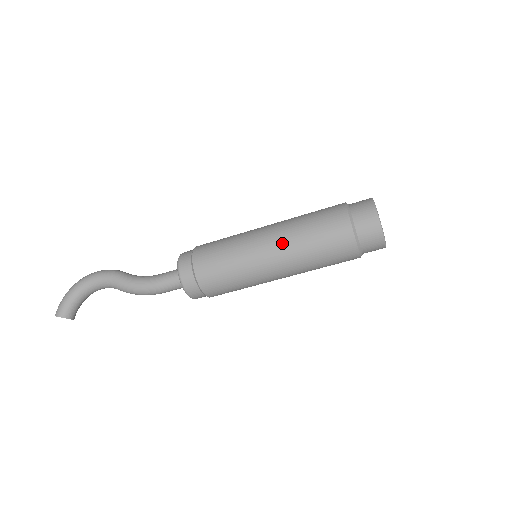
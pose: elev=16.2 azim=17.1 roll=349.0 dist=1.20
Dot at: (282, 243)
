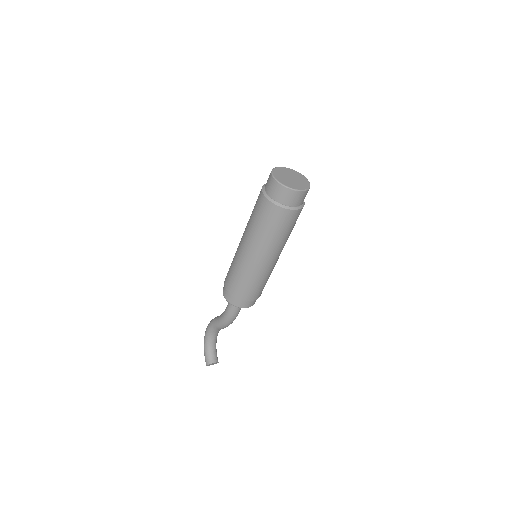
Dot at: (248, 240)
